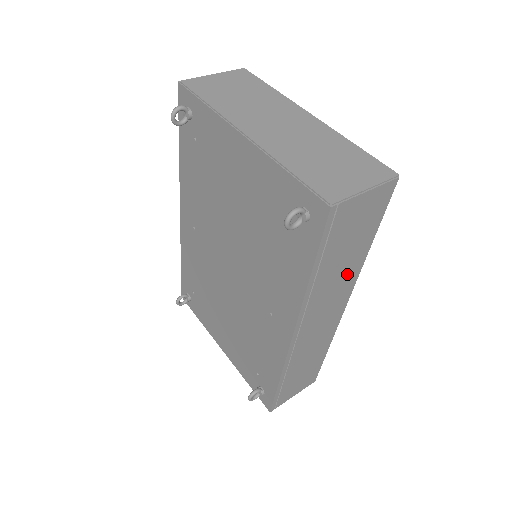
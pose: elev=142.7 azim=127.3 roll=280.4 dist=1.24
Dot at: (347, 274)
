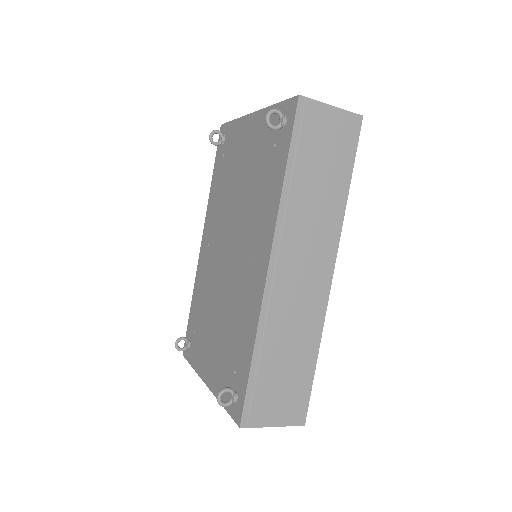
Dot at: (327, 214)
